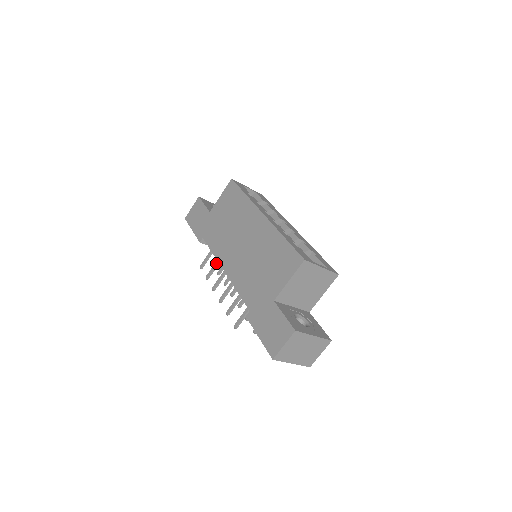
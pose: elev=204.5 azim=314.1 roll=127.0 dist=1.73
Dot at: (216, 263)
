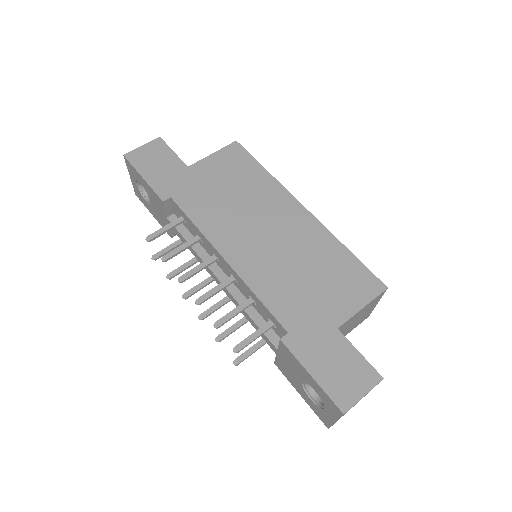
Dot at: (189, 243)
